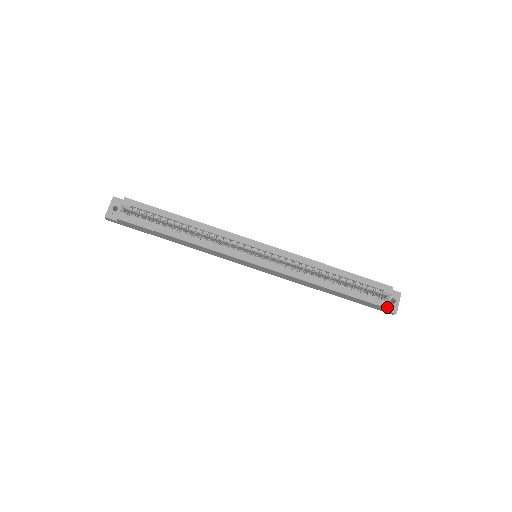
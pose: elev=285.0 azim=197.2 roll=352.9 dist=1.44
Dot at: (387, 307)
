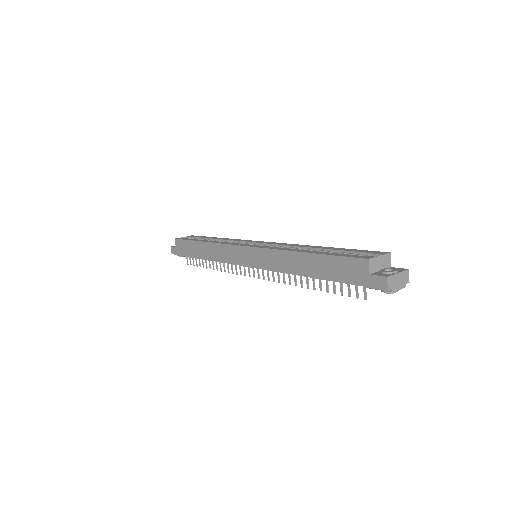
Dot at: (368, 258)
